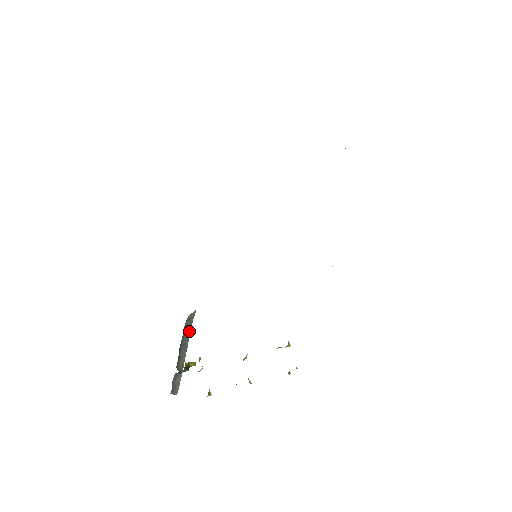
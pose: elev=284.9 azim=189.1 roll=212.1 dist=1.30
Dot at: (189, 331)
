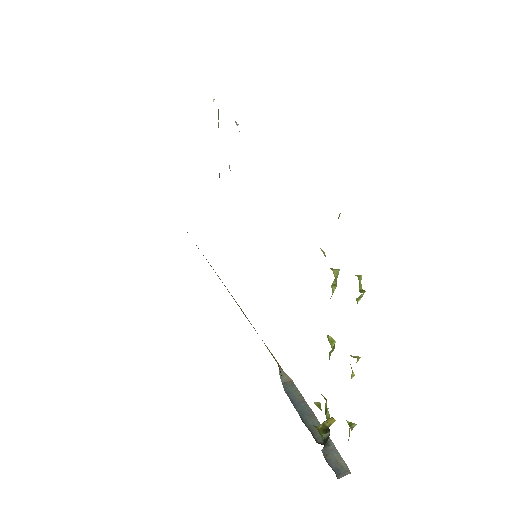
Dot at: (299, 395)
